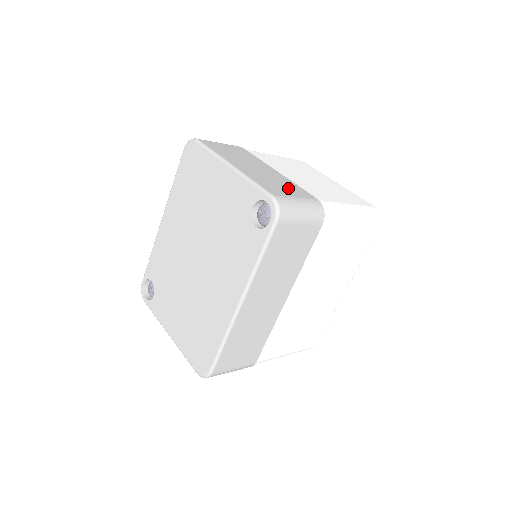
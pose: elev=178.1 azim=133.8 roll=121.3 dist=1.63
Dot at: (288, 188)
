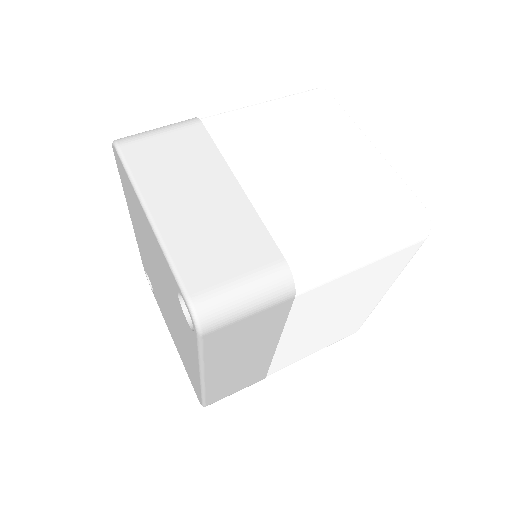
Dot at: (235, 248)
